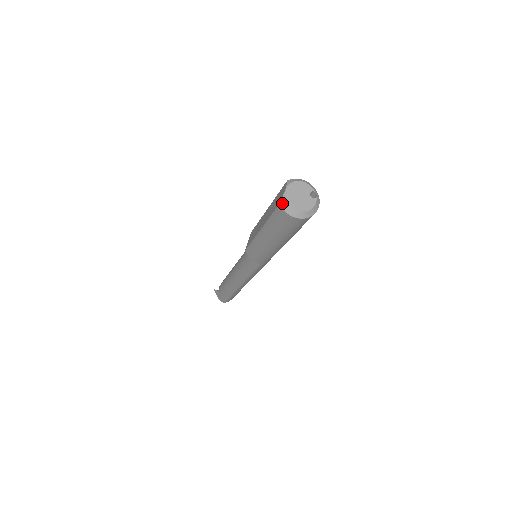
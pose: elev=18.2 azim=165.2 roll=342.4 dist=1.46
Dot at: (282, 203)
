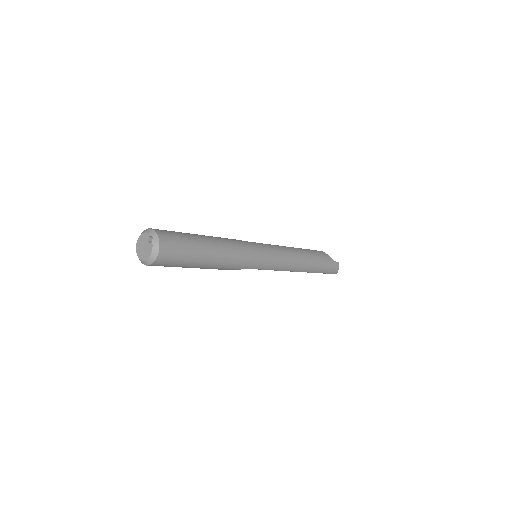
Dot at: (139, 259)
